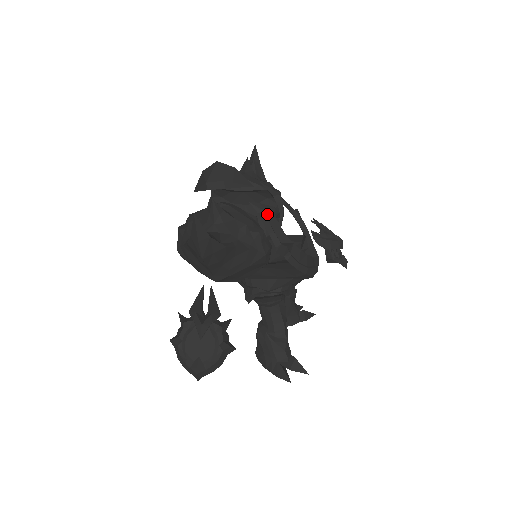
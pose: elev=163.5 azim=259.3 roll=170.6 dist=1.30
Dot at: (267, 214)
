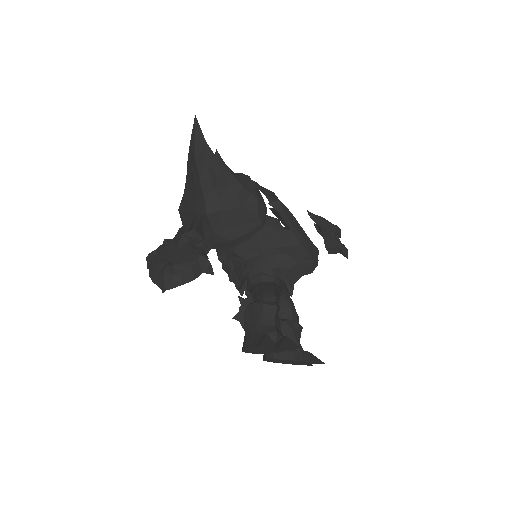
Dot at: (266, 190)
